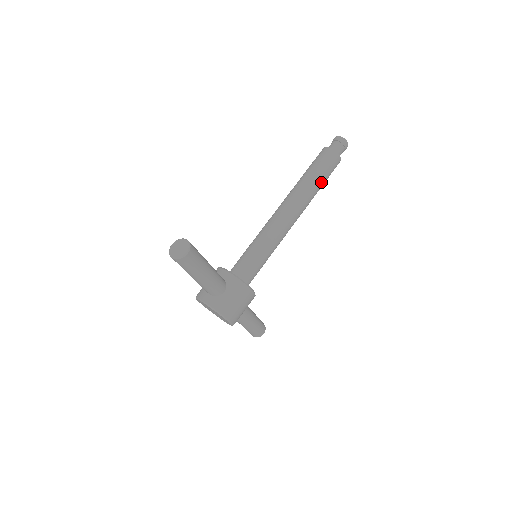
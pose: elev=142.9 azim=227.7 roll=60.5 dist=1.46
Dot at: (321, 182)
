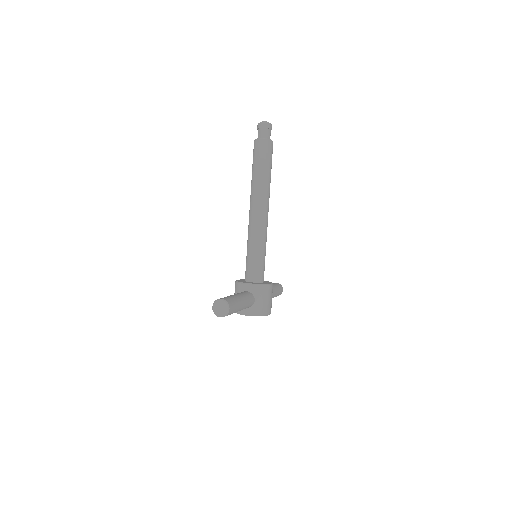
Dot at: (270, 171)
